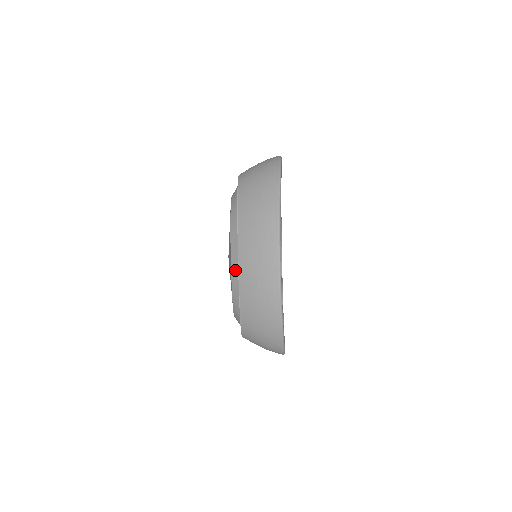
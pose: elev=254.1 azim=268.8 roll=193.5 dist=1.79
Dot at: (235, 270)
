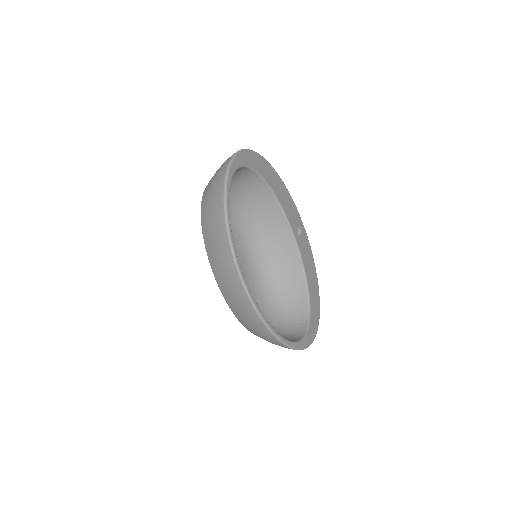
Dot at: occluded
